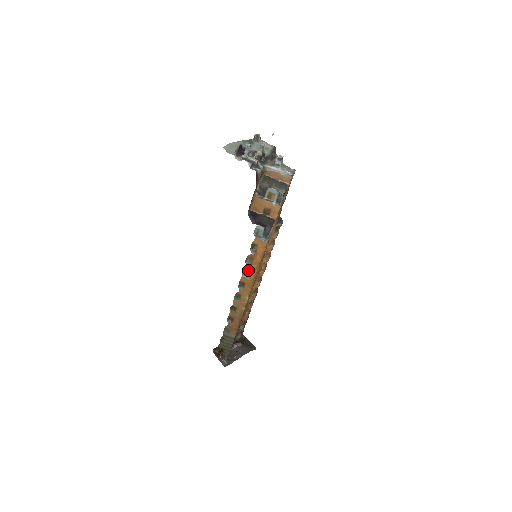
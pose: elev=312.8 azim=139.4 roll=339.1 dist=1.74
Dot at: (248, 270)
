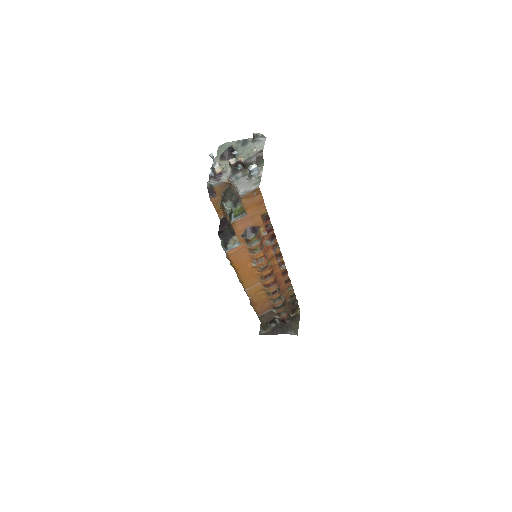
Dot at: occluded
